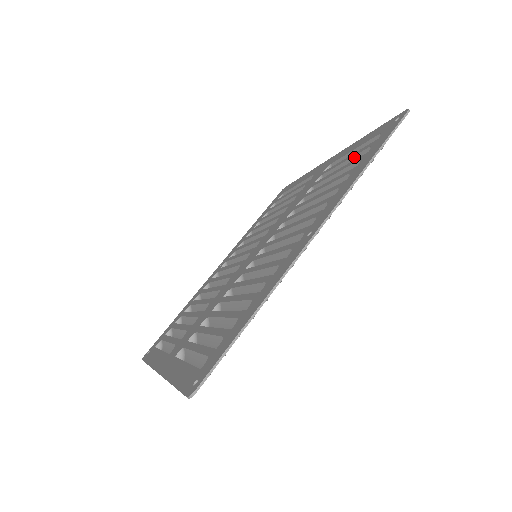
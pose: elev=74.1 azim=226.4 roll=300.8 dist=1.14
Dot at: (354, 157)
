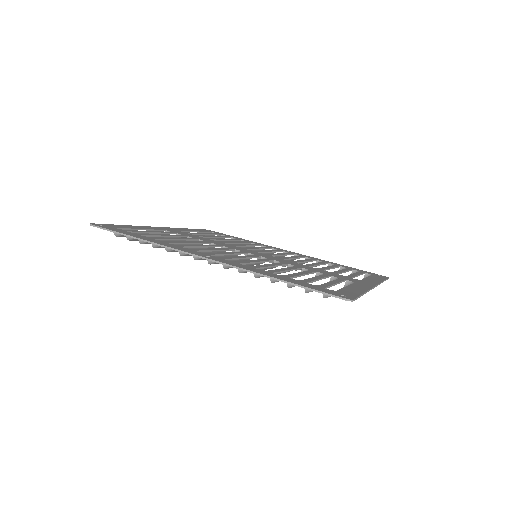
Dot at: (324, 283)
